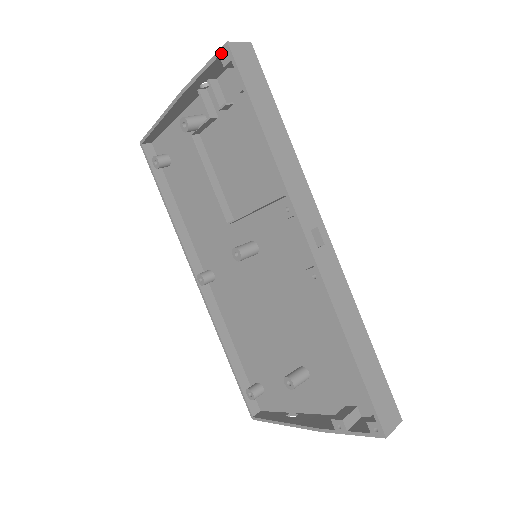
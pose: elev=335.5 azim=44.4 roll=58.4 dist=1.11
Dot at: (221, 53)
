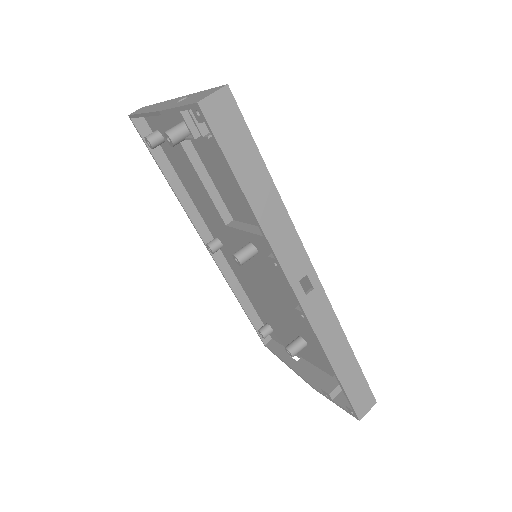
Dot at: (193, 108)
